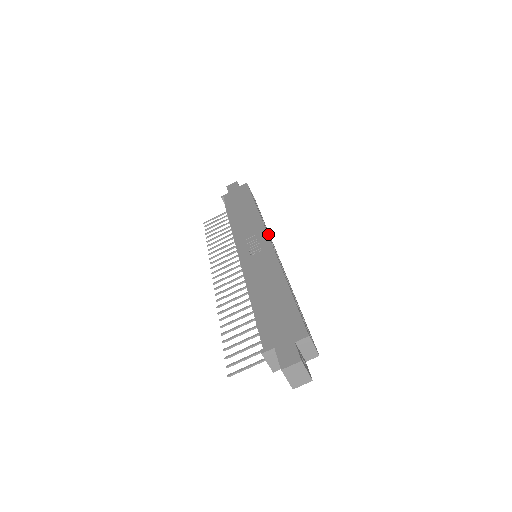
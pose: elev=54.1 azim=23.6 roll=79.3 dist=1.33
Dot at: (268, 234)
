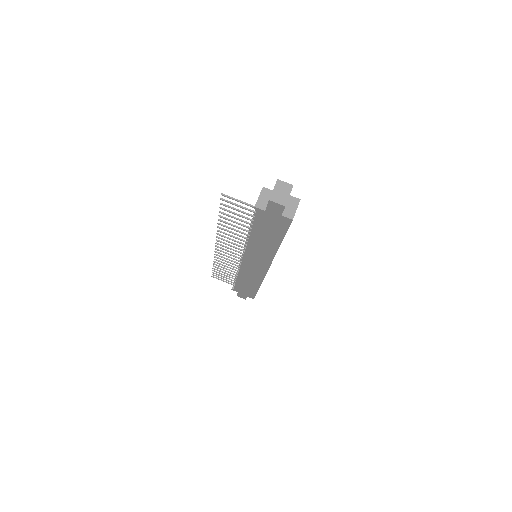
Dot at: occluded
